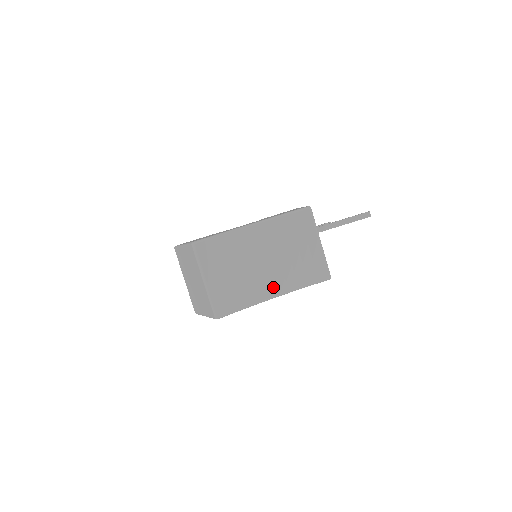
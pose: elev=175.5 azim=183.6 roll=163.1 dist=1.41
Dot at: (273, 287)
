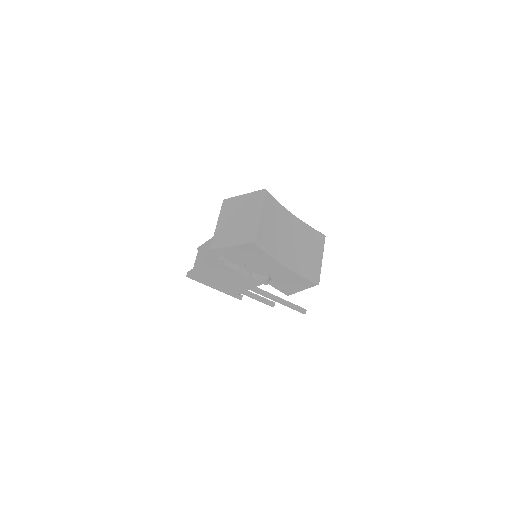
Dot at: (288, 258)
